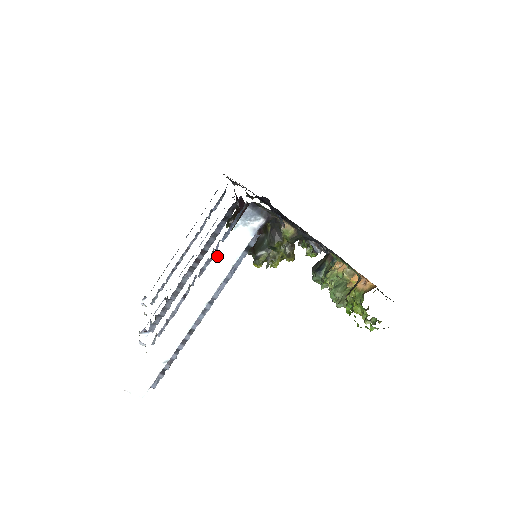
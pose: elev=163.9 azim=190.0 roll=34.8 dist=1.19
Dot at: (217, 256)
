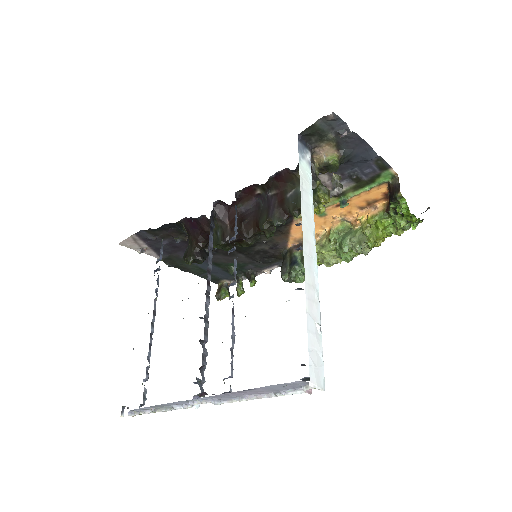
Dot at: (301, 191)
